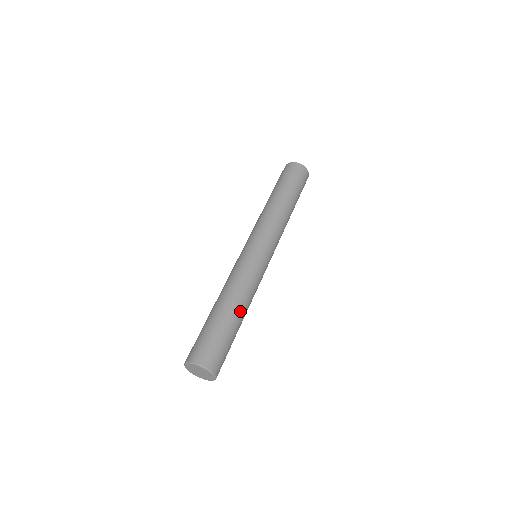
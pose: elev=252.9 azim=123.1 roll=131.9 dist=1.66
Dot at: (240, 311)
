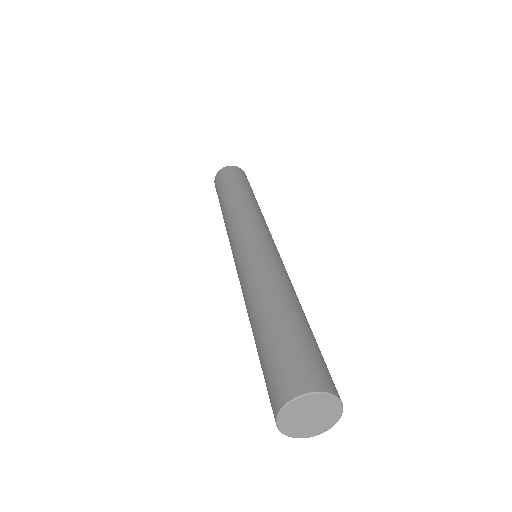
Dot at: (279, 301)
